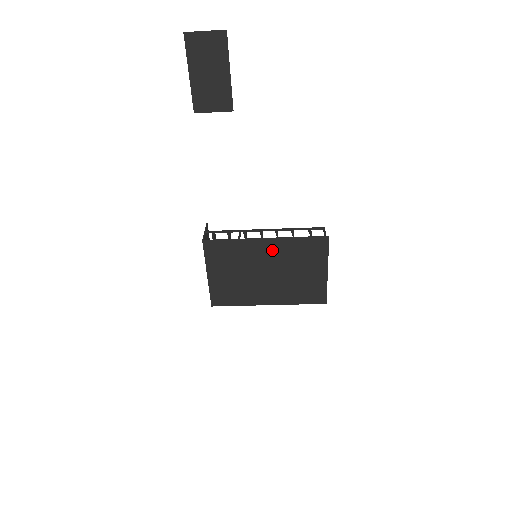
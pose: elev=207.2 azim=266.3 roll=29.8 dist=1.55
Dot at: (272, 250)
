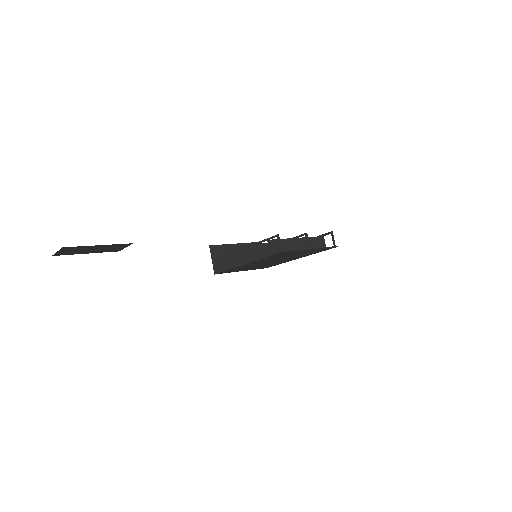
Dot at: (258, 262)
